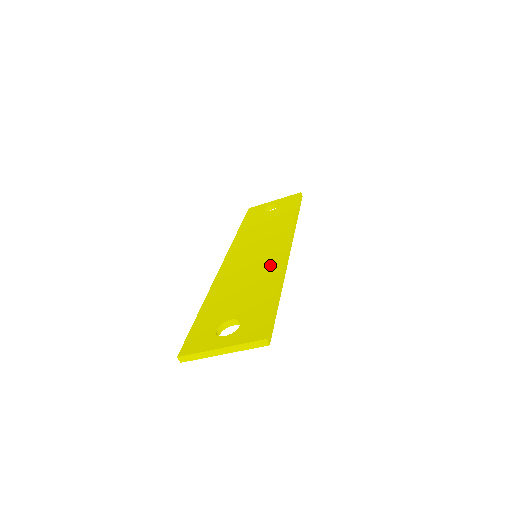
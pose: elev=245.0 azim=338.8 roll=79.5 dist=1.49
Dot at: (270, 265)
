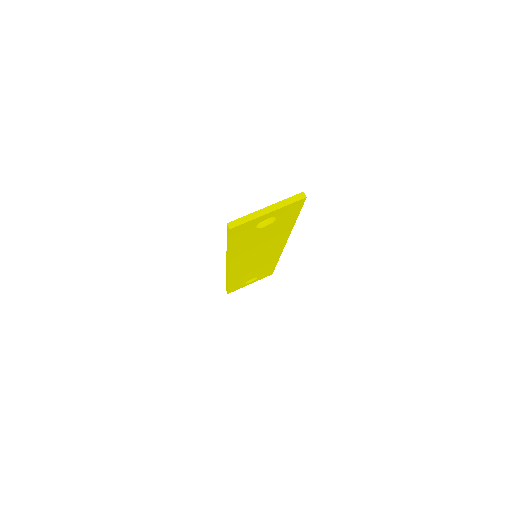
Dot at: occluded
